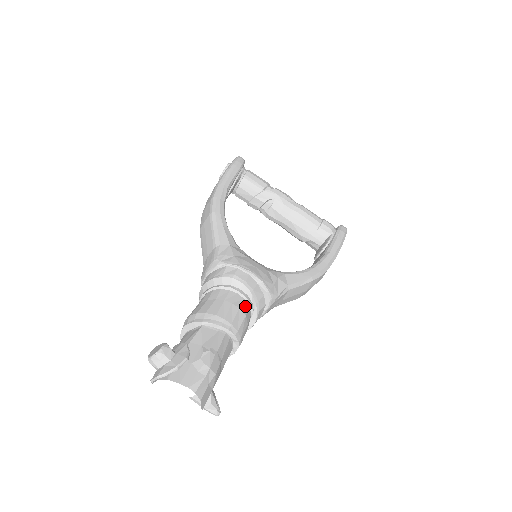
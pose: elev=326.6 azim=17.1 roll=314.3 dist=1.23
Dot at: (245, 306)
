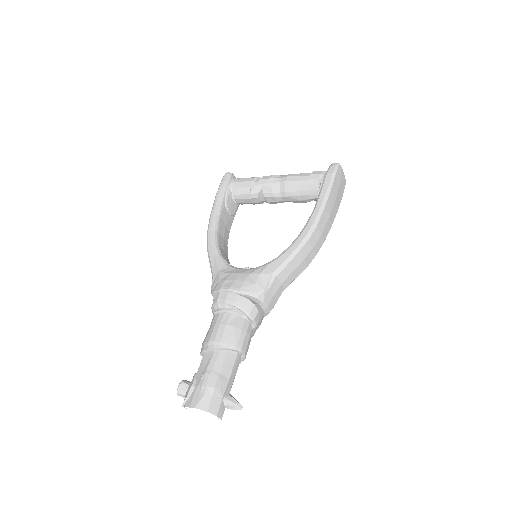
Dot at: (233, 318)
